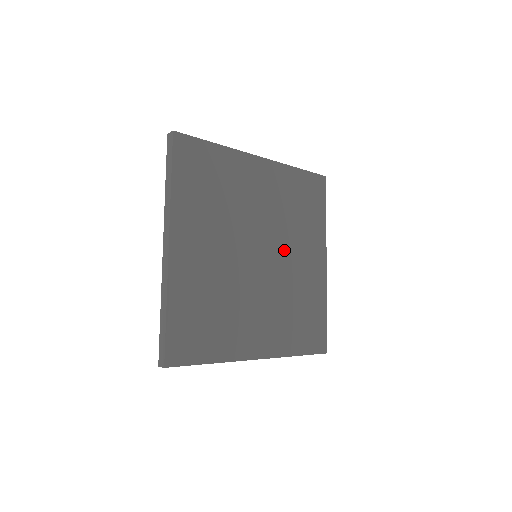
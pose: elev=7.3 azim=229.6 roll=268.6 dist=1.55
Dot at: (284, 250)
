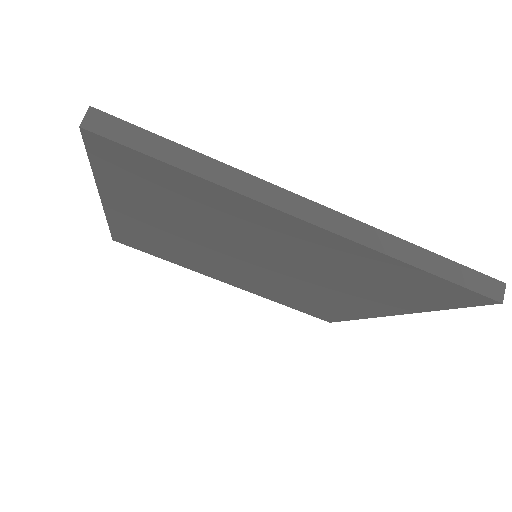
Dot at: occluded
